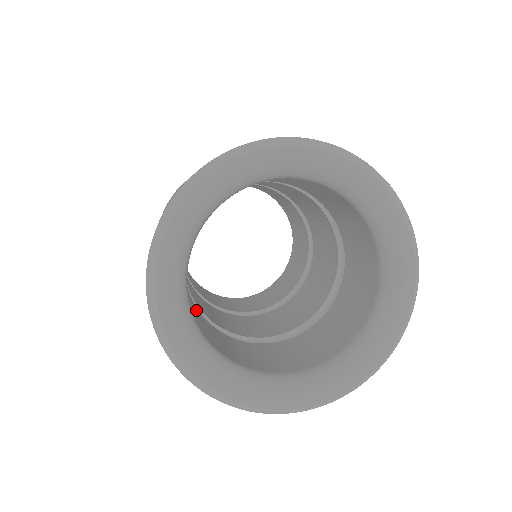
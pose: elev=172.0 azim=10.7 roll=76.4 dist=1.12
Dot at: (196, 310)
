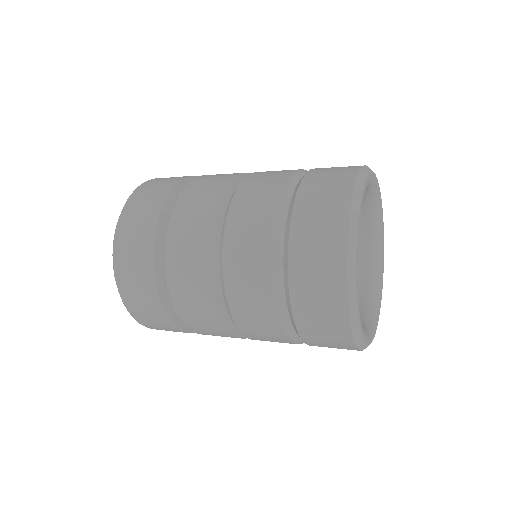
Dot at: occluded
